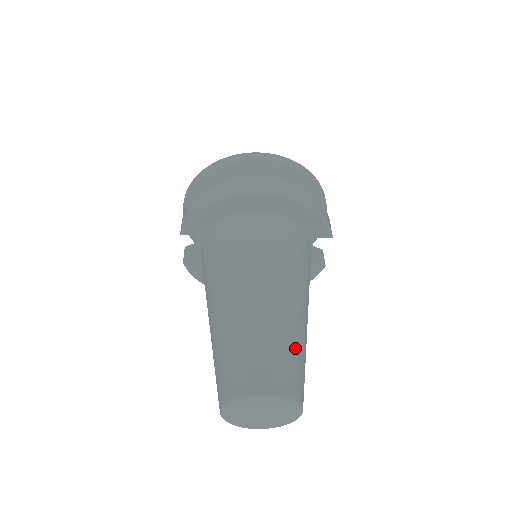
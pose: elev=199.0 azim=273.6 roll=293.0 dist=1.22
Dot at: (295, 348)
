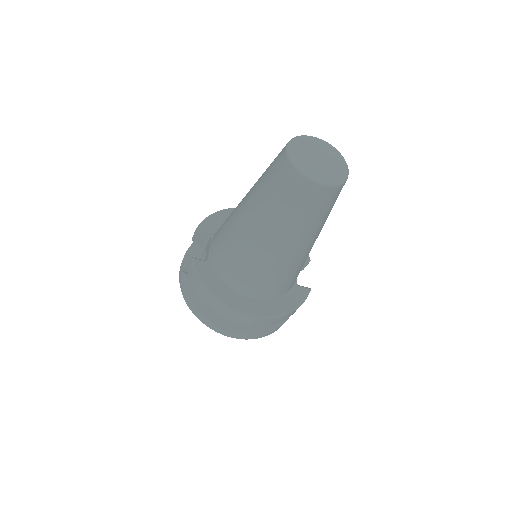
Dot at: occluded
